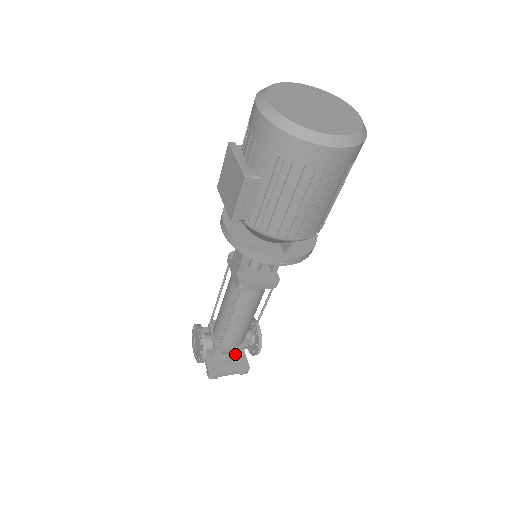
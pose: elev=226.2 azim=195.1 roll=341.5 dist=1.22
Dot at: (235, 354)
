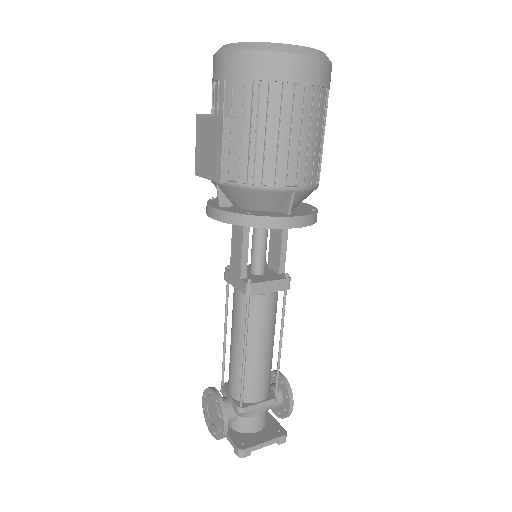
Dot at: (263, 417)
